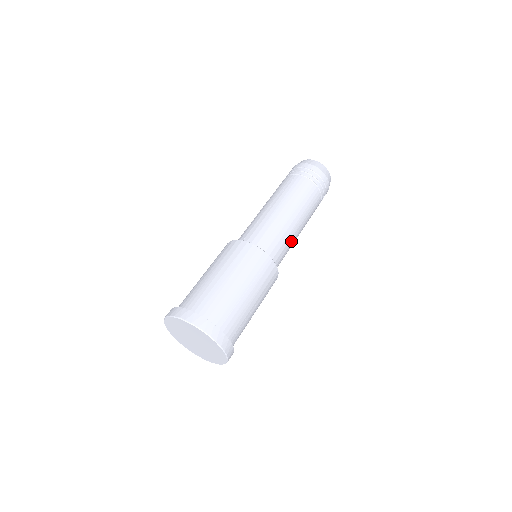
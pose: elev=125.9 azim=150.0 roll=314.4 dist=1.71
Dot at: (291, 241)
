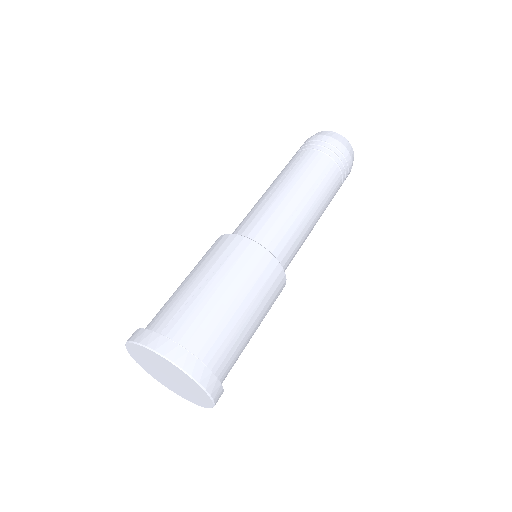
Dot at: occluded
